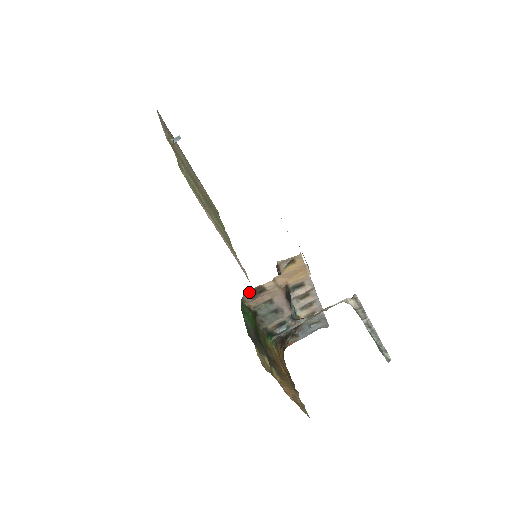
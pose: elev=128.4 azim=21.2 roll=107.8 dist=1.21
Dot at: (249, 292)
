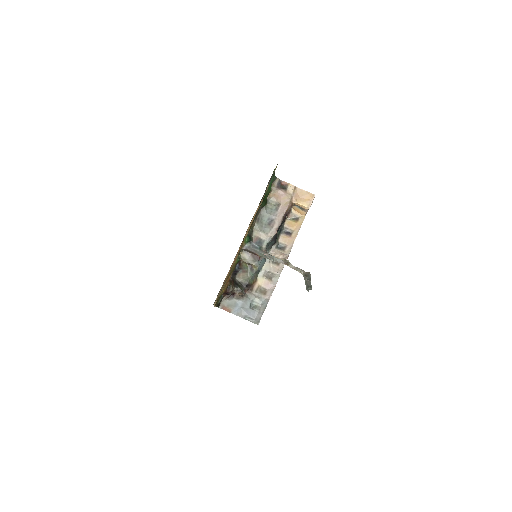
Dot at: (280, 182)
